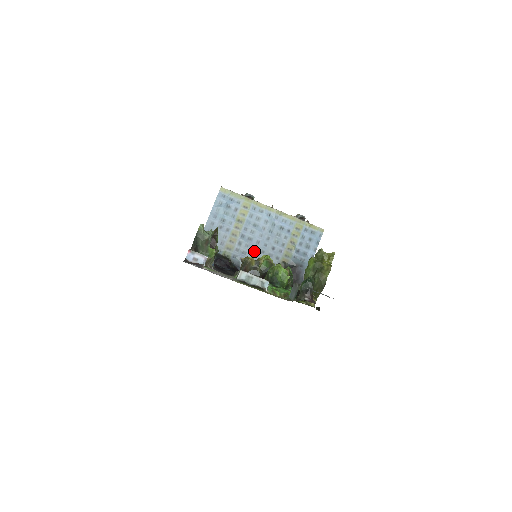
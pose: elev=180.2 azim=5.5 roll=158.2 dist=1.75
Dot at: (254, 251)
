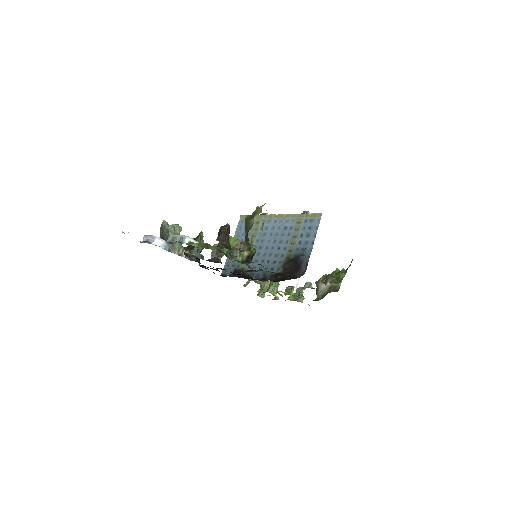
Dot at: (264, 257)
